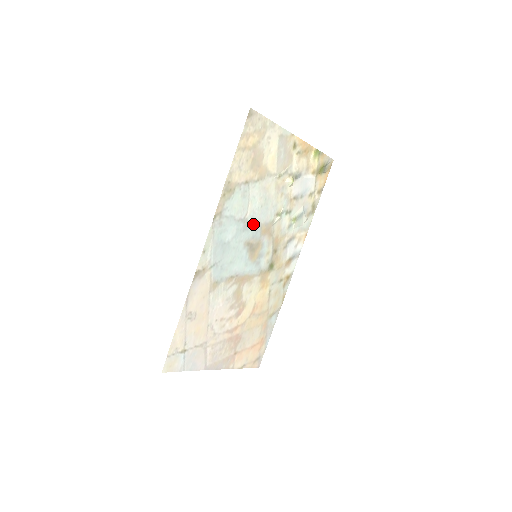
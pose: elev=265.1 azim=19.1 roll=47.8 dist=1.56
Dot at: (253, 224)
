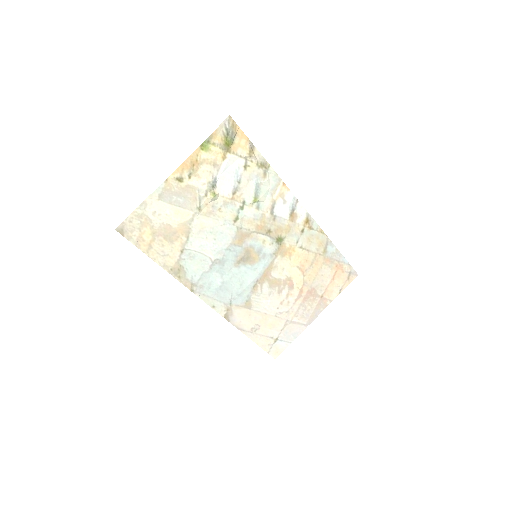
Dot at: (224, 253)
